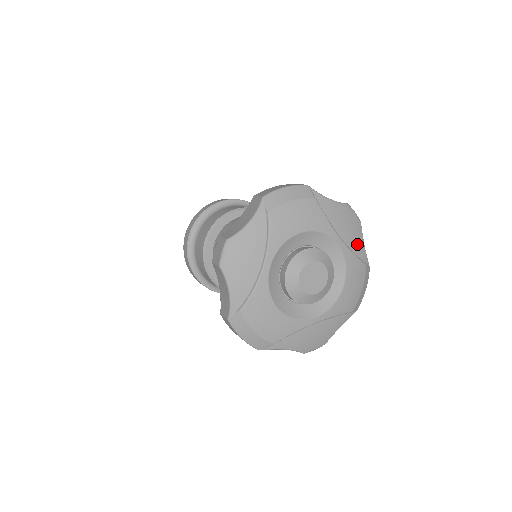
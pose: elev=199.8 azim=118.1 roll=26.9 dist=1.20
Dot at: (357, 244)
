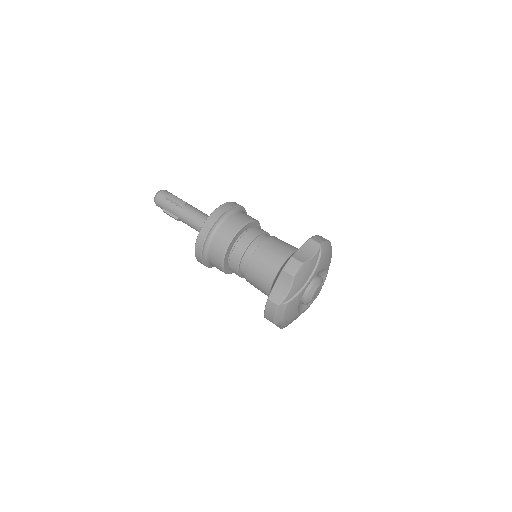
Dot at: occluded
